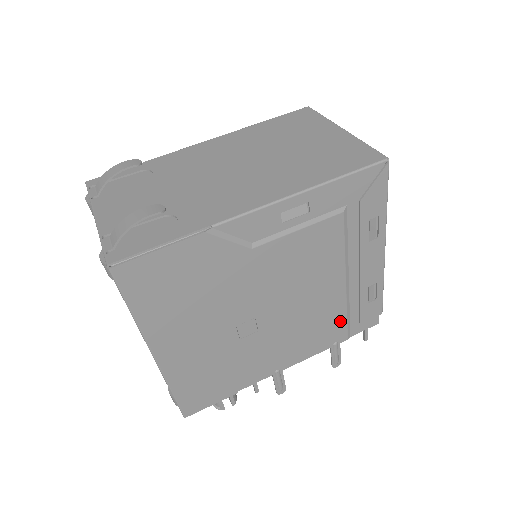
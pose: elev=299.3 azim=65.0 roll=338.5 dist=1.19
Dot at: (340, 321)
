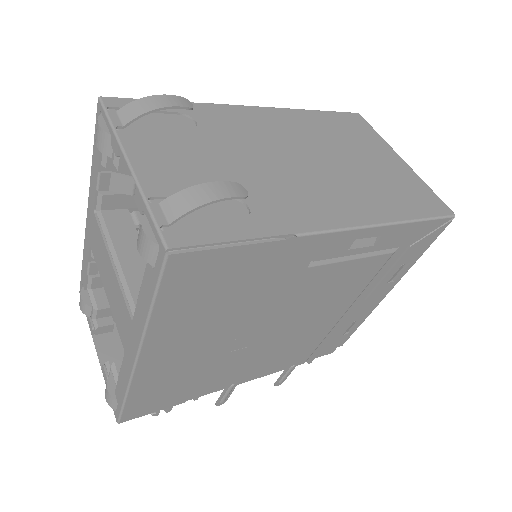
Dot at: (312, 347)
